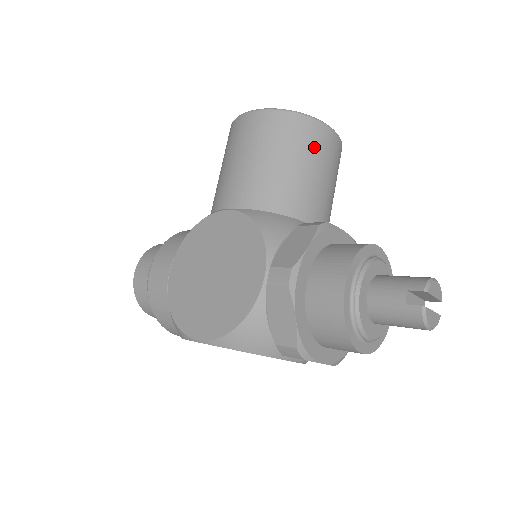
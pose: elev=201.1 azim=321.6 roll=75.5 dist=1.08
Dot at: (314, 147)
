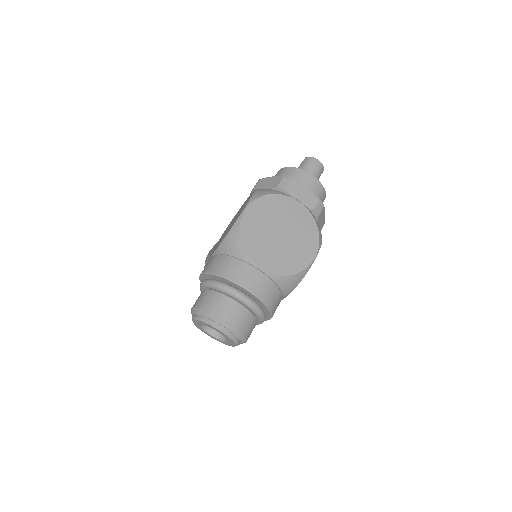
Dot at: occluded
